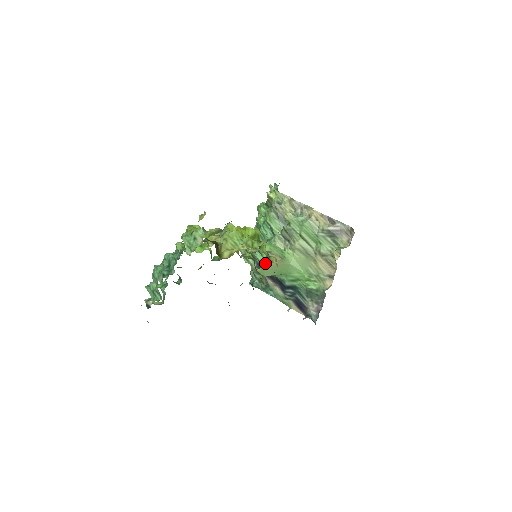
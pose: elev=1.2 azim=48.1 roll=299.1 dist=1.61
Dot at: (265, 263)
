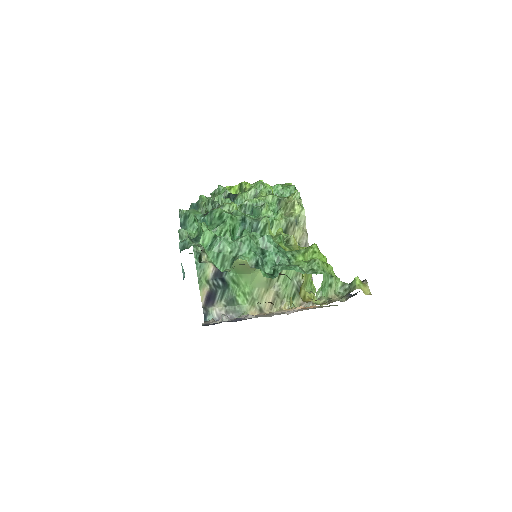
Dot at: occluded
